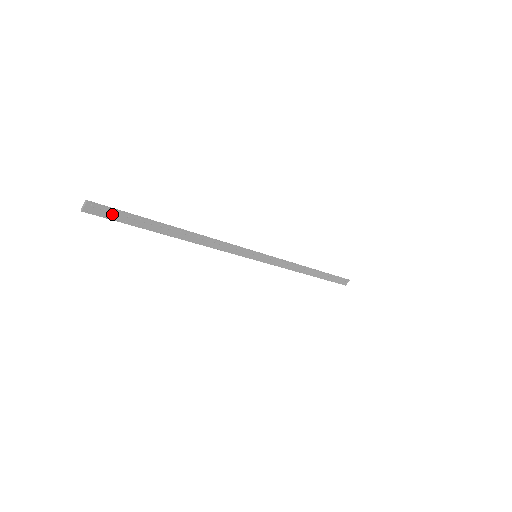
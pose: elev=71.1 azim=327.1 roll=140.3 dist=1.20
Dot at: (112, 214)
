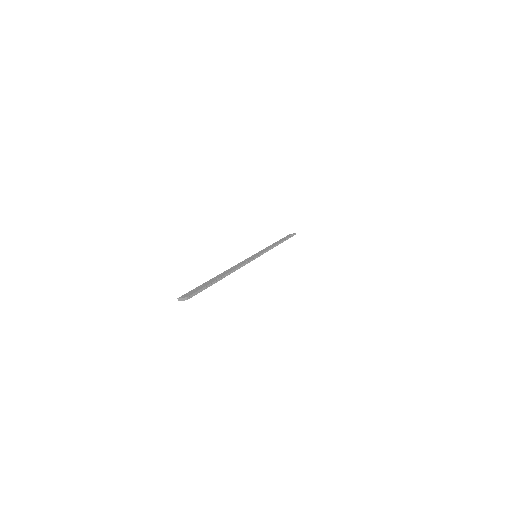
Dot at: (195, 293)
